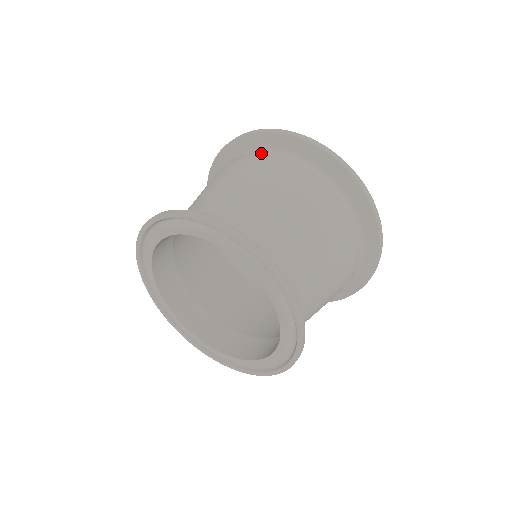
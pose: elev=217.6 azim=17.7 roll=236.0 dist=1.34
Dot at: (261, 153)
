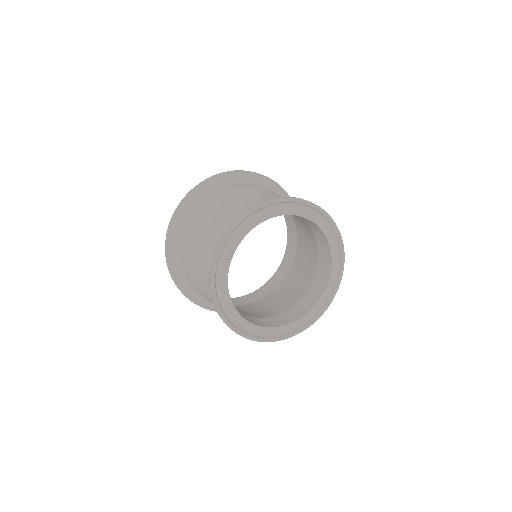
Dot at: (208, 197)
